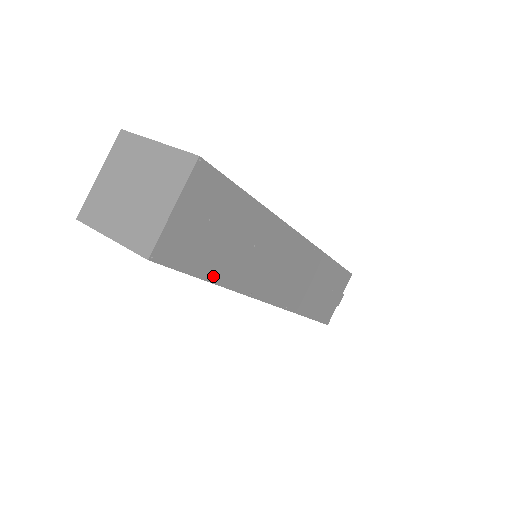
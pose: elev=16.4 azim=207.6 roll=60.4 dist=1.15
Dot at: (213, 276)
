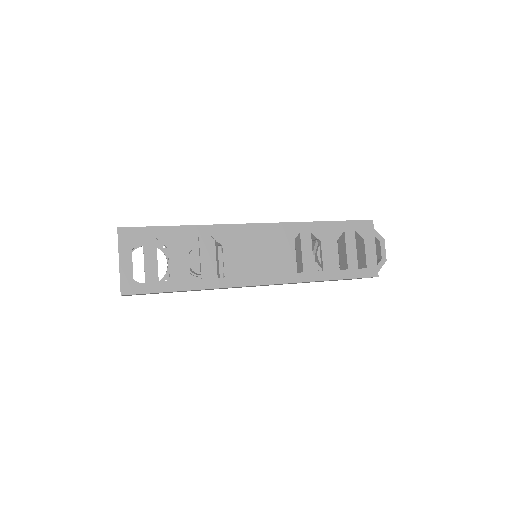
Dot at: occluded
